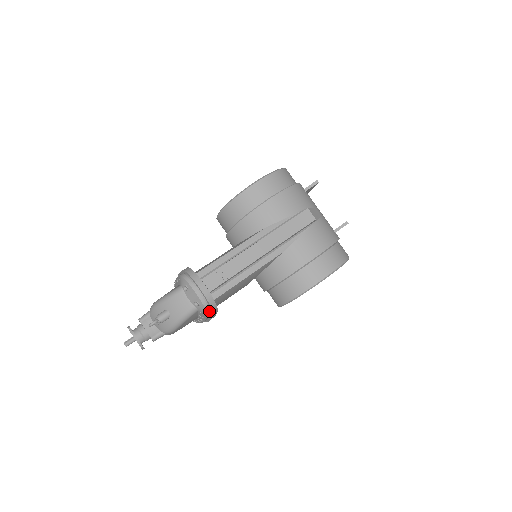
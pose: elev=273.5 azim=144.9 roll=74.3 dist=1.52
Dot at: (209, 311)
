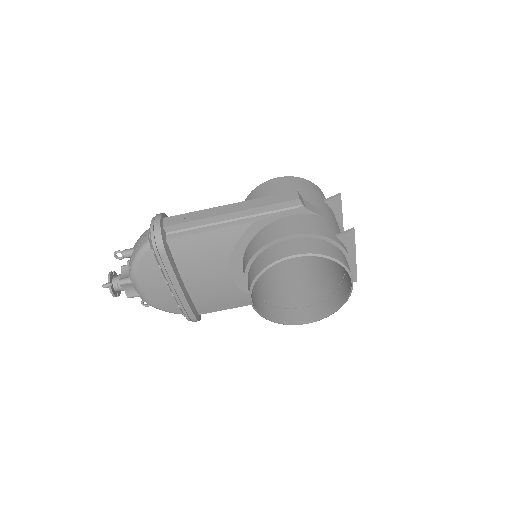
Dot at: (156, 246)
